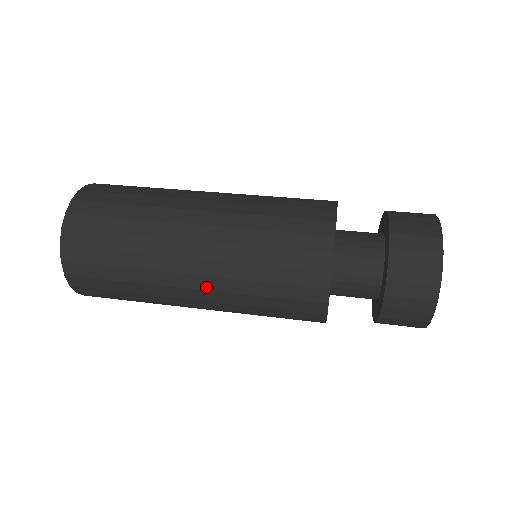
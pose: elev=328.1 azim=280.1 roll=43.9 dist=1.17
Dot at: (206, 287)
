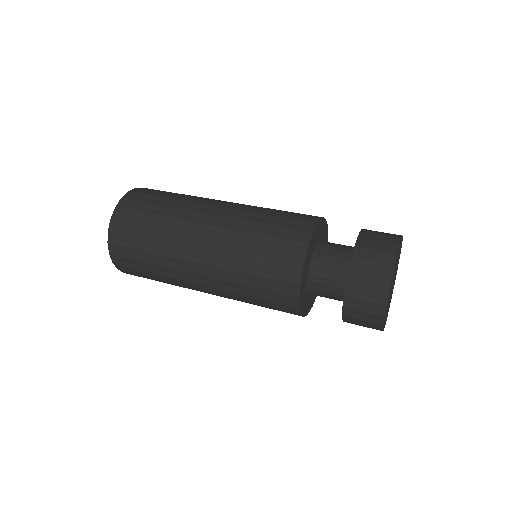
Dot at: occluded
